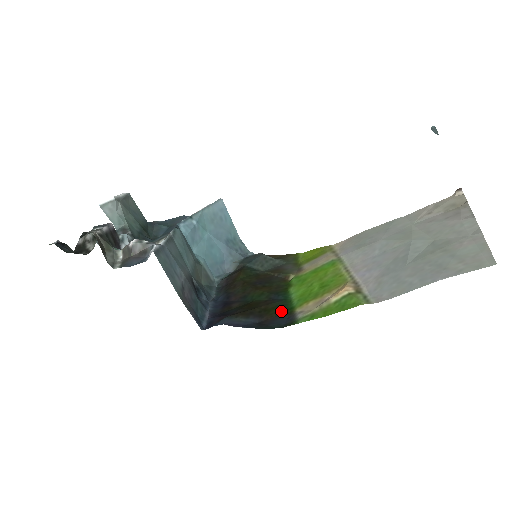
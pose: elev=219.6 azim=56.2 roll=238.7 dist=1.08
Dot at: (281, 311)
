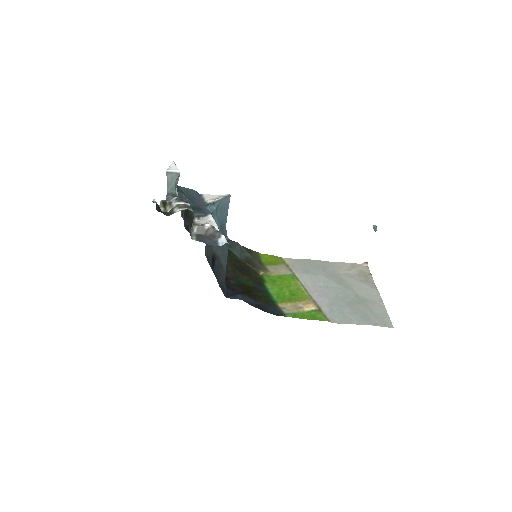
Dot at: (268, 301)
